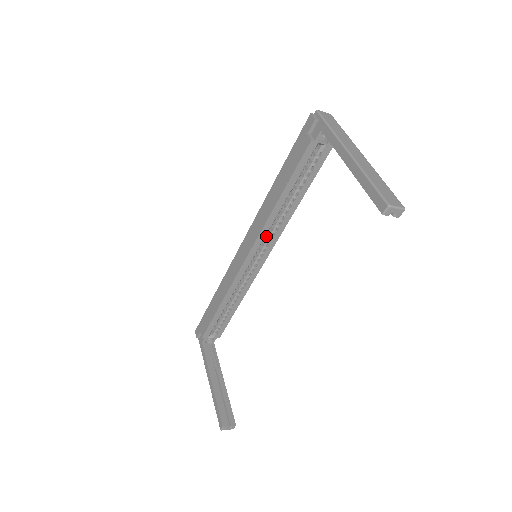
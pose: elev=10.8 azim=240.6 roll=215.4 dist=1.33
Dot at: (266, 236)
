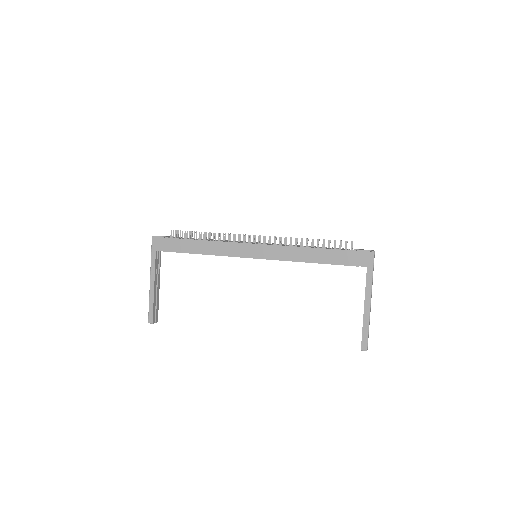
Dot at: occluded
